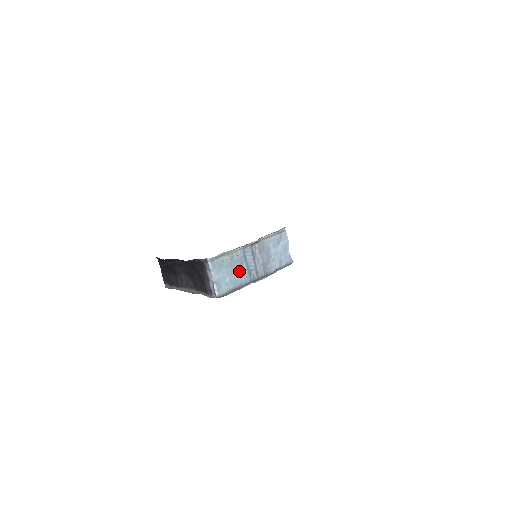
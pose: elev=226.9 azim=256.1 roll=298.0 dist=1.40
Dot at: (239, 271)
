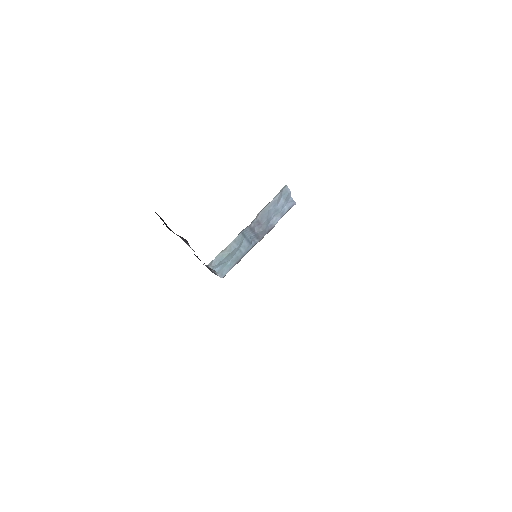
Dot at: (239, 249)
